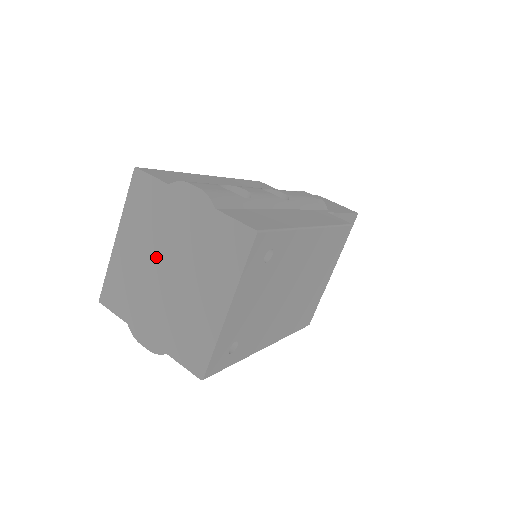
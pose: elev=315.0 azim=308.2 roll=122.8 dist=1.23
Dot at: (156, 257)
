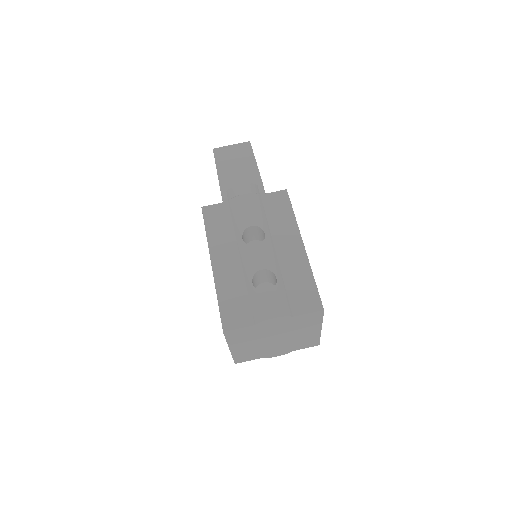
Dot at: (265, 341)
